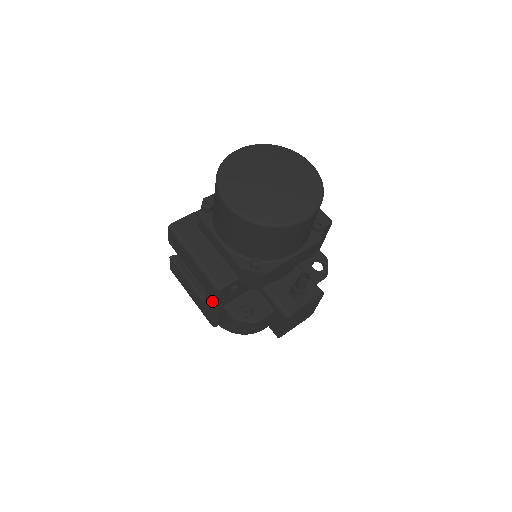
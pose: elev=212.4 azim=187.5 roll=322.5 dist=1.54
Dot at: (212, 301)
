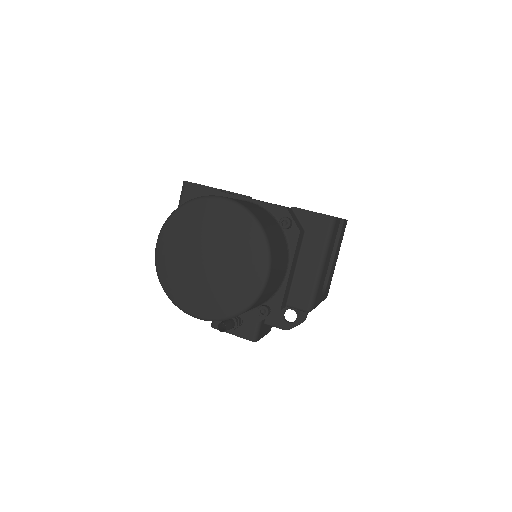
Dot at: occluded
